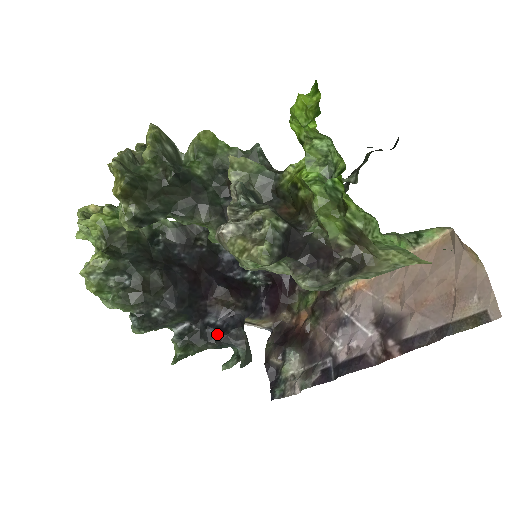
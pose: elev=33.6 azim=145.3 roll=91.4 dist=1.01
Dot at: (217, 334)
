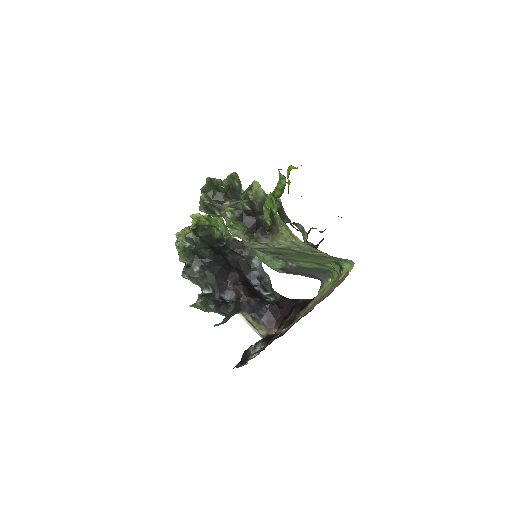
Dot at: (222, 303)
